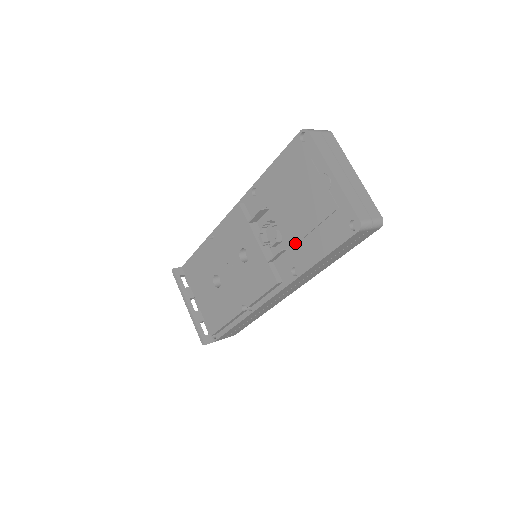
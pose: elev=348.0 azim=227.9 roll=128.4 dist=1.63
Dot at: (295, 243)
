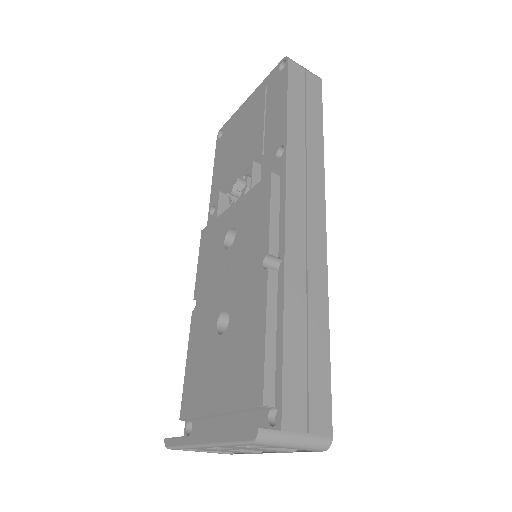
Dot at: (261, 147)
